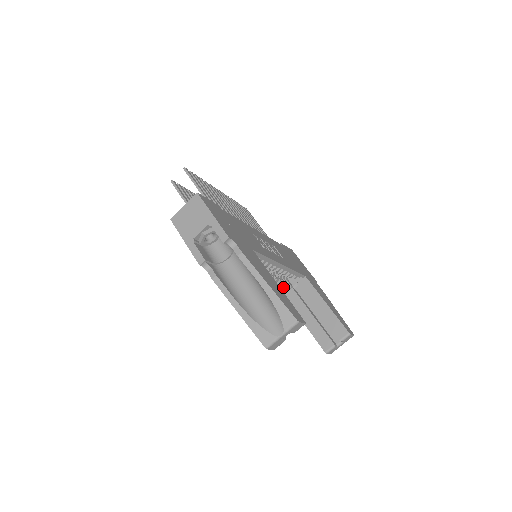
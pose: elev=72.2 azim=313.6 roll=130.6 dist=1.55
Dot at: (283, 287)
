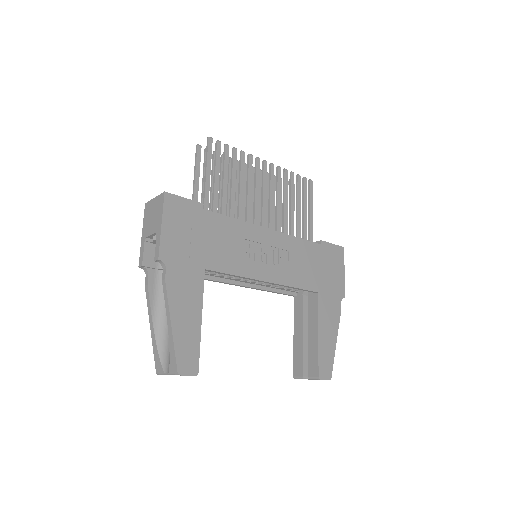
Dot at: (293, 290)
